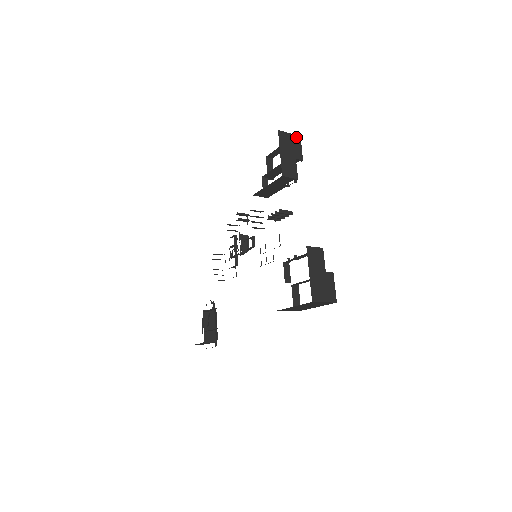
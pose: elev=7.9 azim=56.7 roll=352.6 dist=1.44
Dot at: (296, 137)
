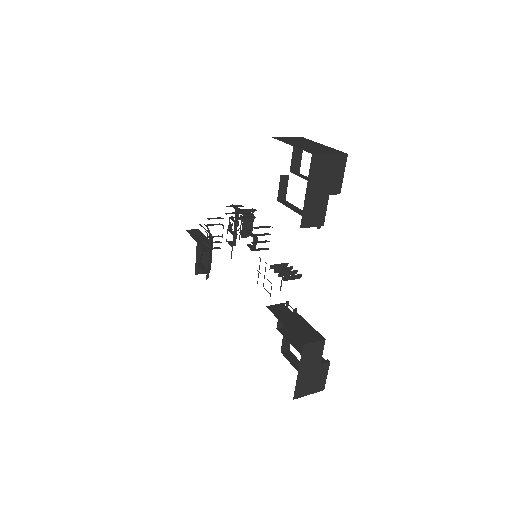
Dot at: (340, 157)
